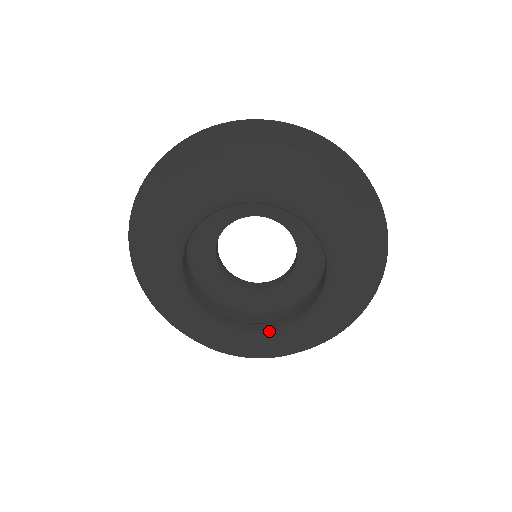
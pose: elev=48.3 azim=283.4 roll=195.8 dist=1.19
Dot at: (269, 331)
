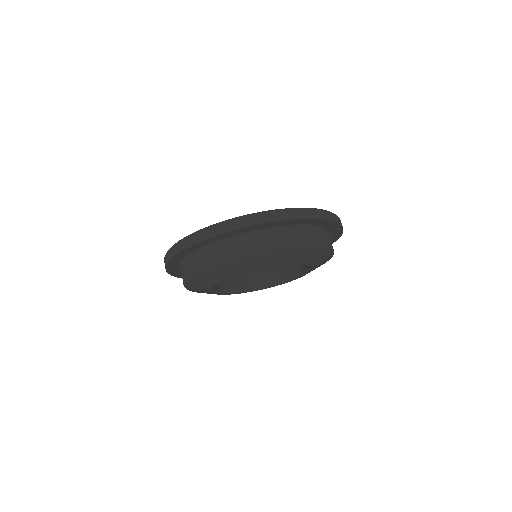
Dot at: (279, 283)
